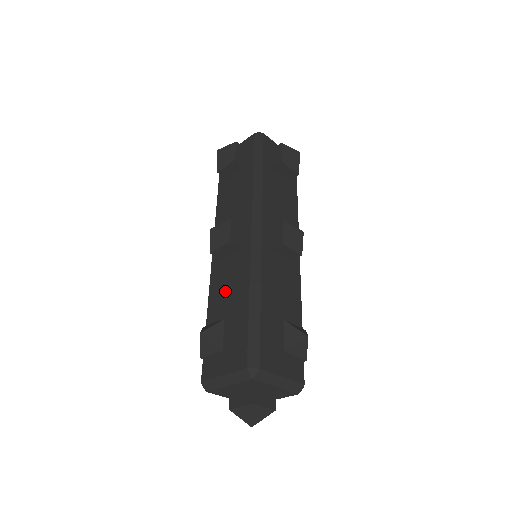
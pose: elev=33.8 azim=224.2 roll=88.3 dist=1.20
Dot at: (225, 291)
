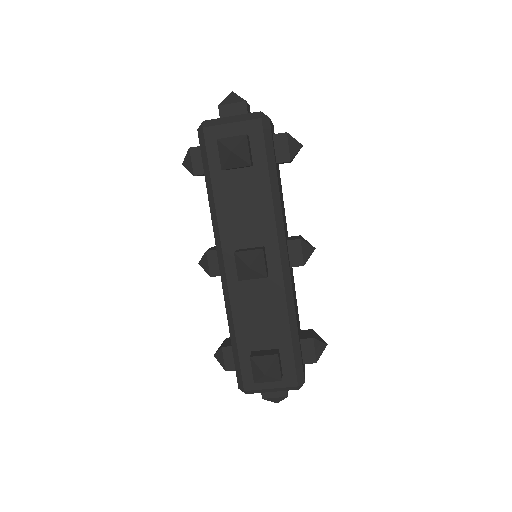
Dot at: (256, 315)
